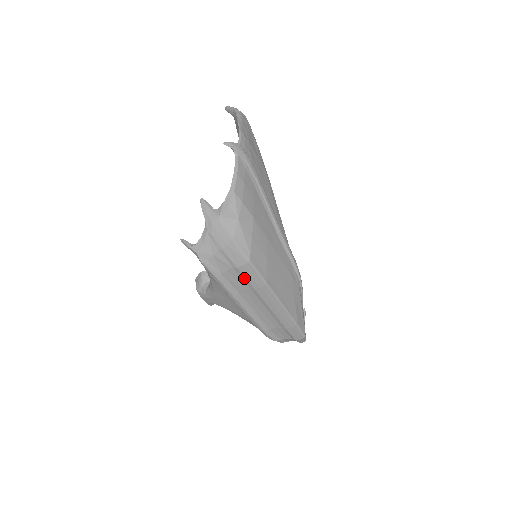
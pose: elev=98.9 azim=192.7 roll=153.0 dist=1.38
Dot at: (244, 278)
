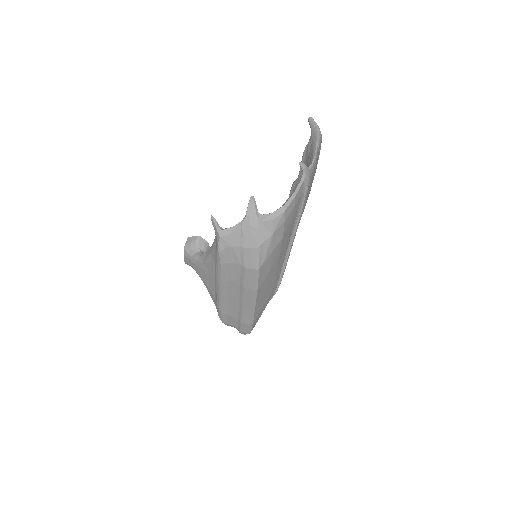
Dot at: (243, 276)
